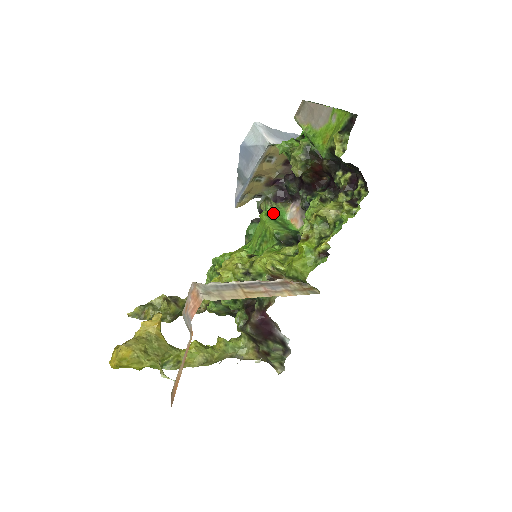
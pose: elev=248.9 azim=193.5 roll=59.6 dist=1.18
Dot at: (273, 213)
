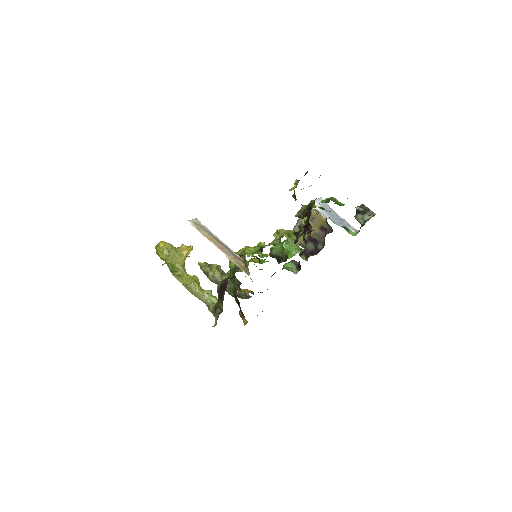
Dot at: (285, 243)
